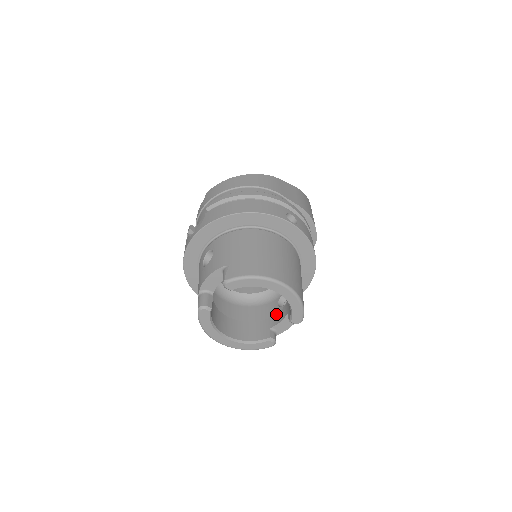
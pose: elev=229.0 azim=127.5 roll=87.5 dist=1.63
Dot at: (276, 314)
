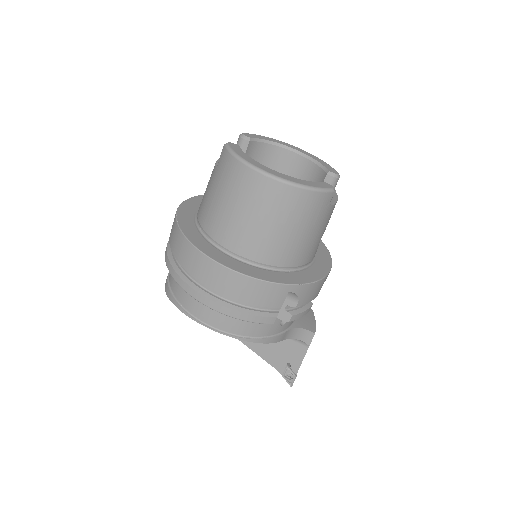
Dot at: occluded
